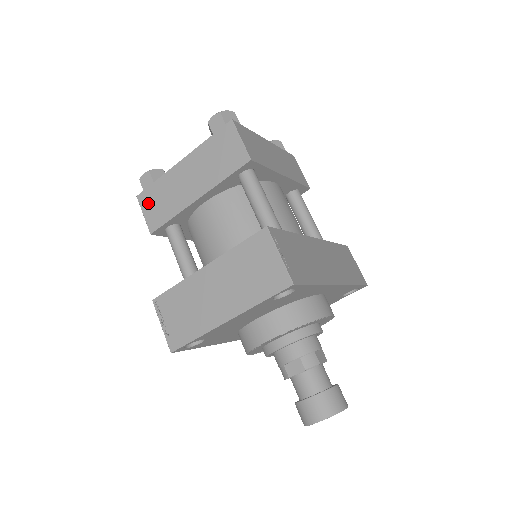
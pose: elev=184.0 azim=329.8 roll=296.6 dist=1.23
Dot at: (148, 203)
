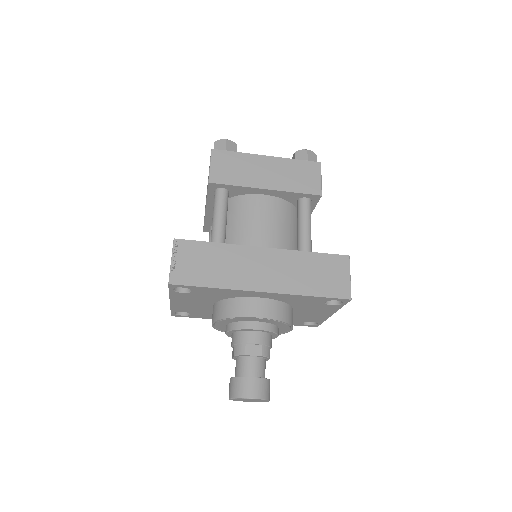
Dot at: occluded
